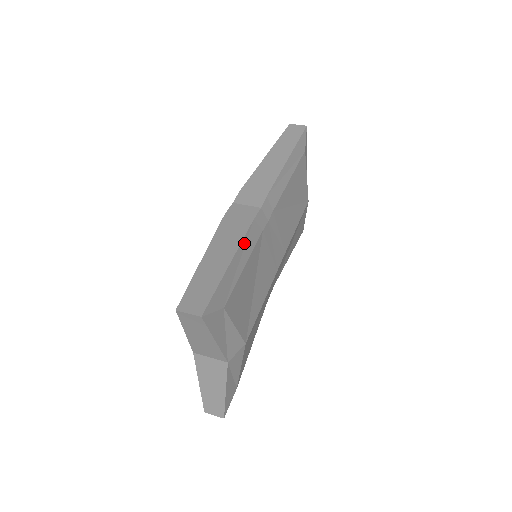
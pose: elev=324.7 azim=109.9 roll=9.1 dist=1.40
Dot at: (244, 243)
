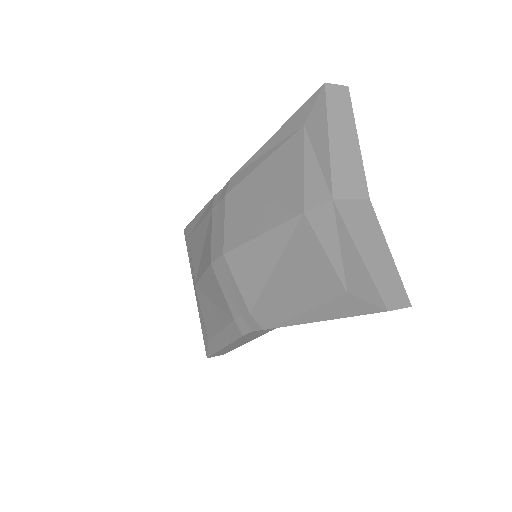
Dot at: occluded
